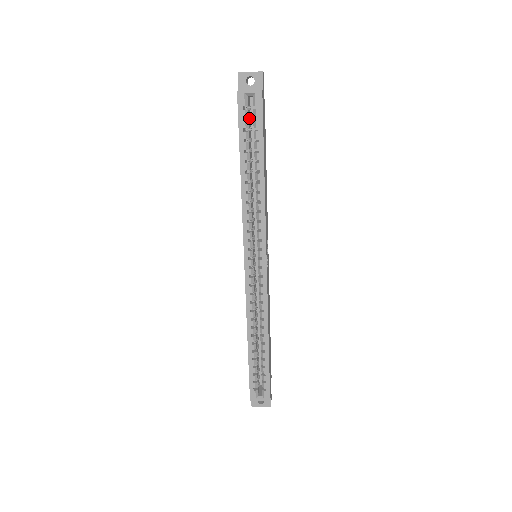
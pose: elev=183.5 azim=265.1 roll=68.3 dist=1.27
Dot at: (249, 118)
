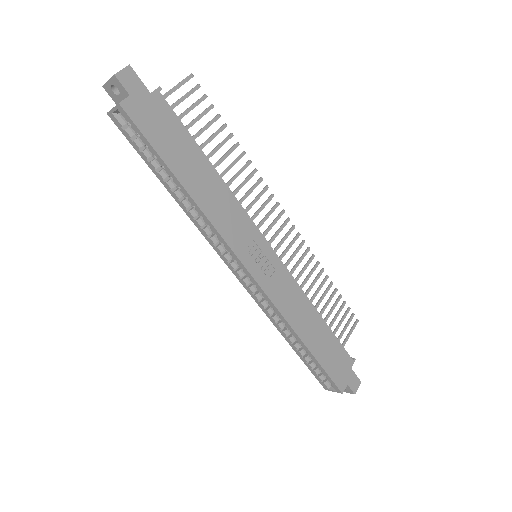
Dot at: occluded
